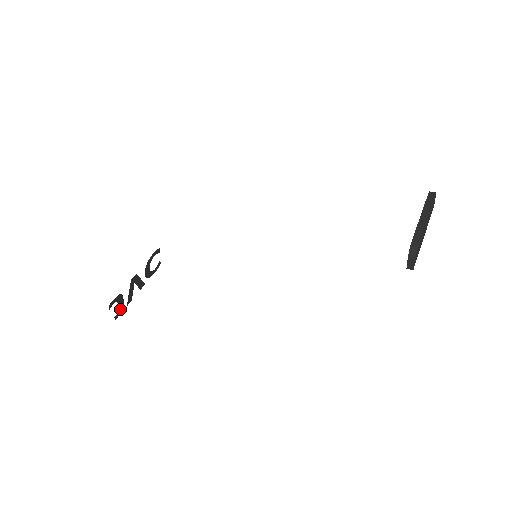
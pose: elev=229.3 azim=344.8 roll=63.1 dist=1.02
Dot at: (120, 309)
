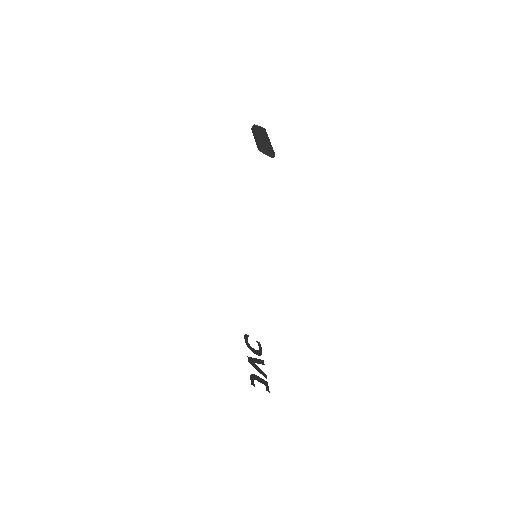
Dot at: (264, 384)
